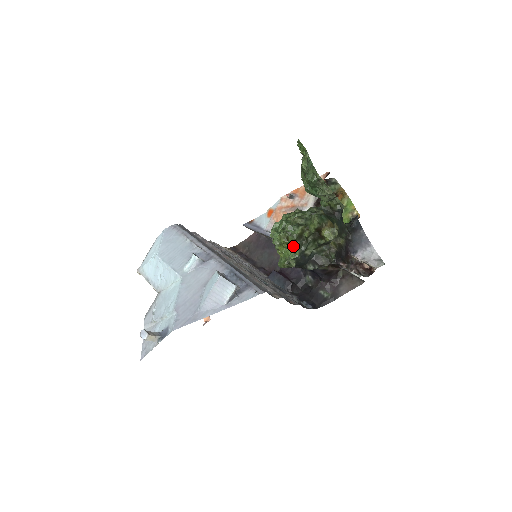
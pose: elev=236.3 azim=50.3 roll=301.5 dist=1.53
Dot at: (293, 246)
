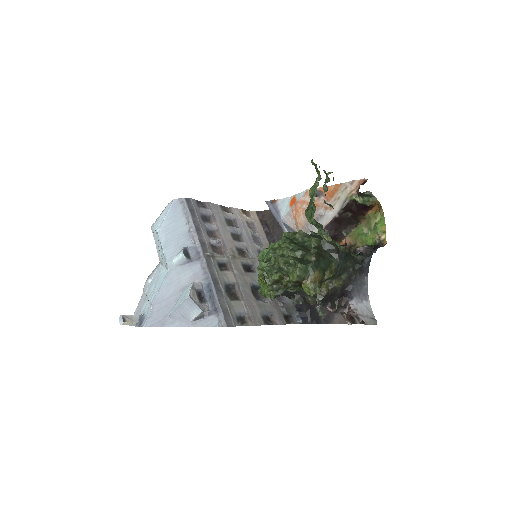
Dot at: (267, 289)
